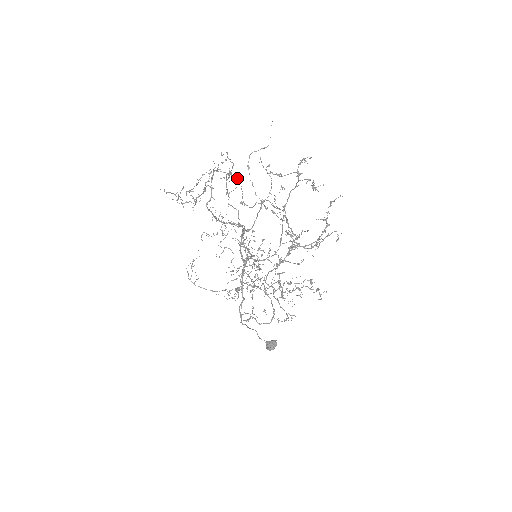
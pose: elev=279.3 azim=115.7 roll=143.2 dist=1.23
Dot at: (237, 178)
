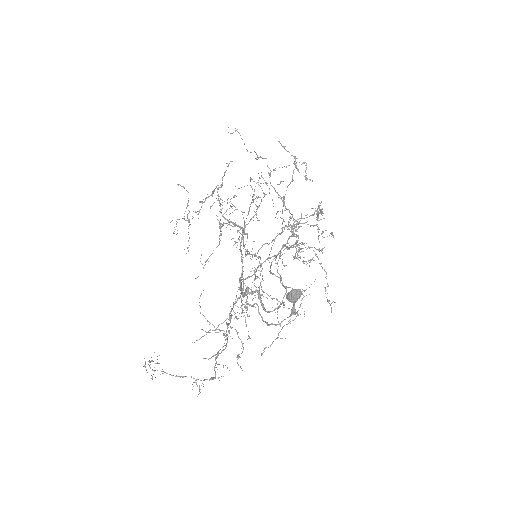
Dot at: occluded
